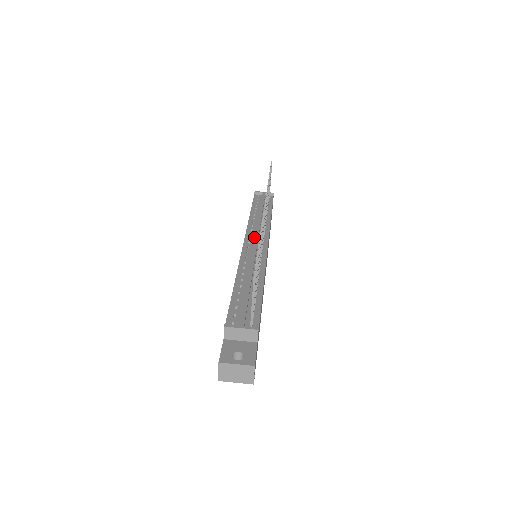
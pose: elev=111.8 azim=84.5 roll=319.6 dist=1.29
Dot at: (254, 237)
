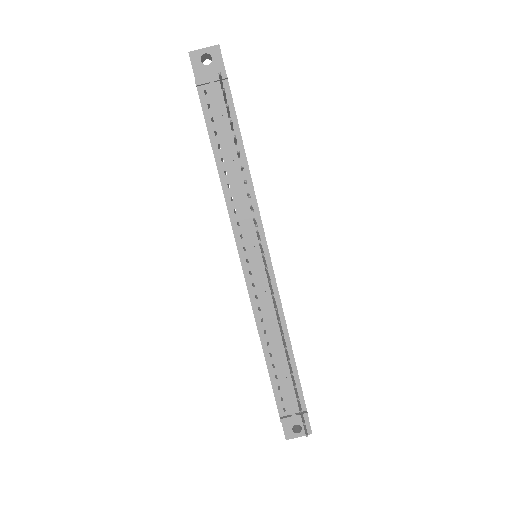
Dot at: (248, 244)
